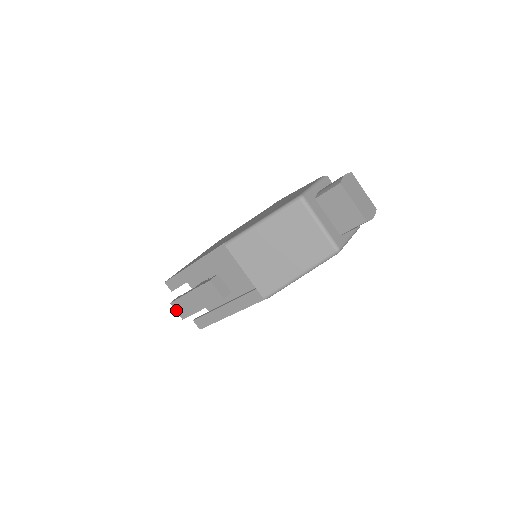
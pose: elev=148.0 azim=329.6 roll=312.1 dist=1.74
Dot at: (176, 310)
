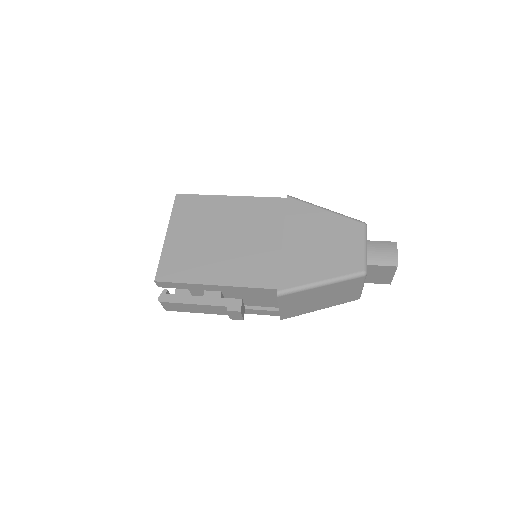
Dot at: (164, 306)
